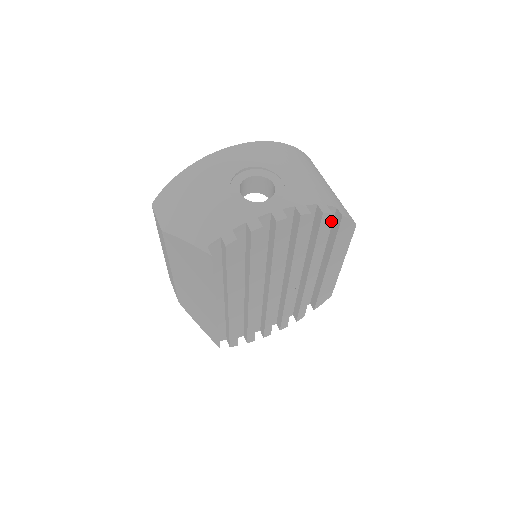
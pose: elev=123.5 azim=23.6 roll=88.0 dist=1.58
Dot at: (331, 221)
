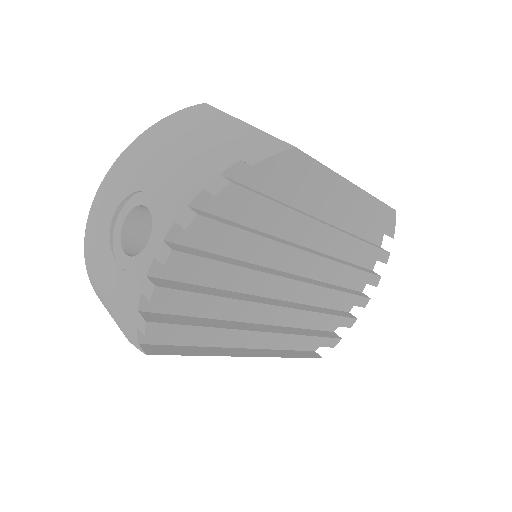
Dot at: (261, 174)
